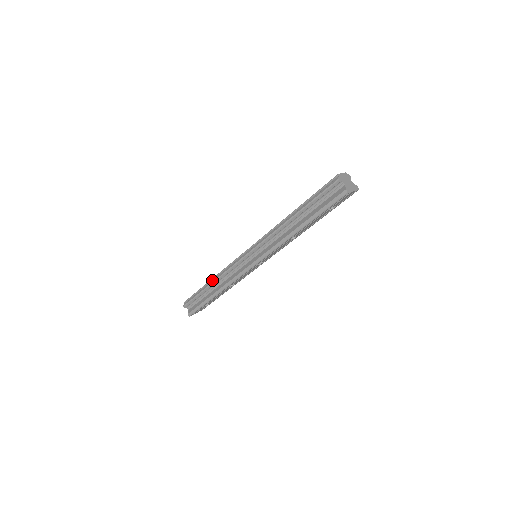
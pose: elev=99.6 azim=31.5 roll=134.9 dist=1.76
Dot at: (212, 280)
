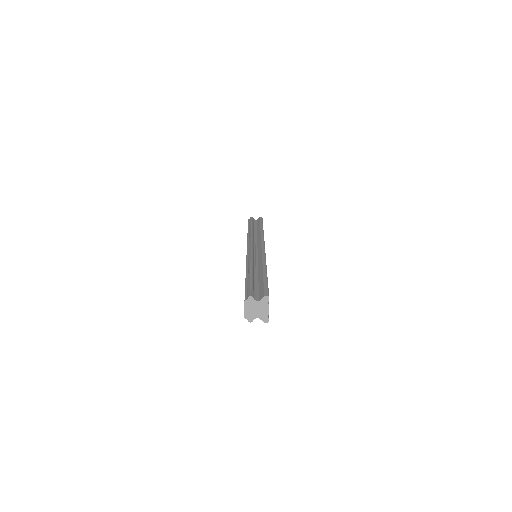
Dot at: occluded
